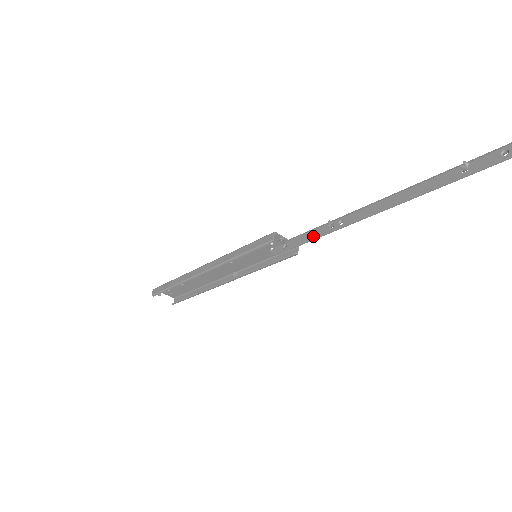
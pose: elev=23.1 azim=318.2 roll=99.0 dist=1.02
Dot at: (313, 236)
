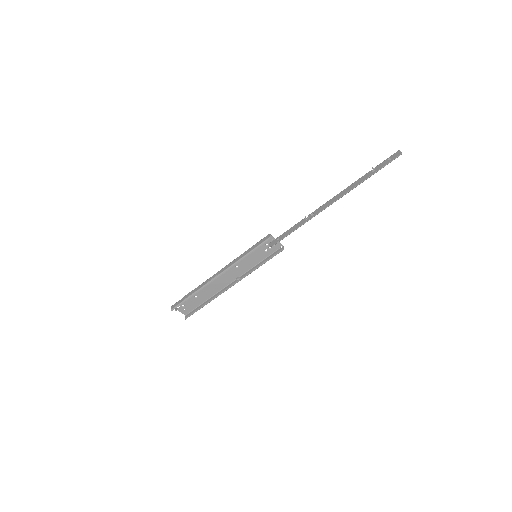
Dot at: (296, 227)
